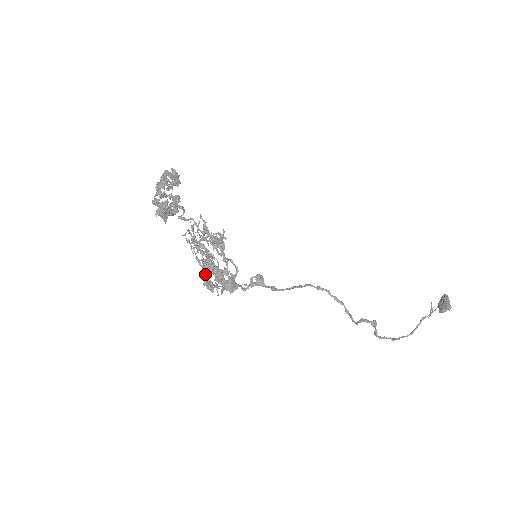
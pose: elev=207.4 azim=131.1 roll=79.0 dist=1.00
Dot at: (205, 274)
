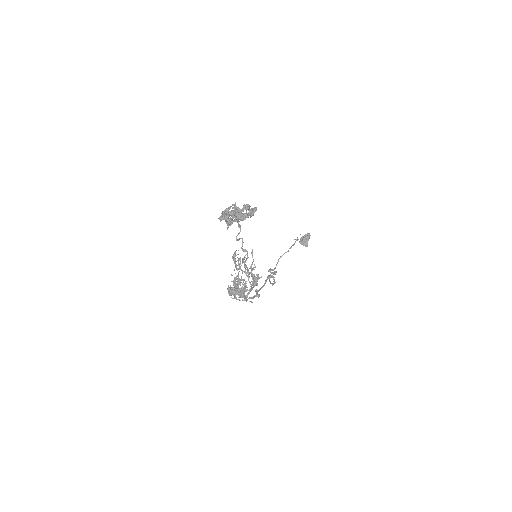
Dot at: (233, 288)
